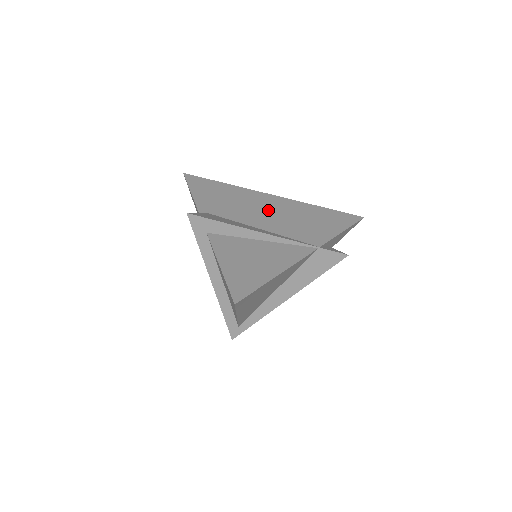
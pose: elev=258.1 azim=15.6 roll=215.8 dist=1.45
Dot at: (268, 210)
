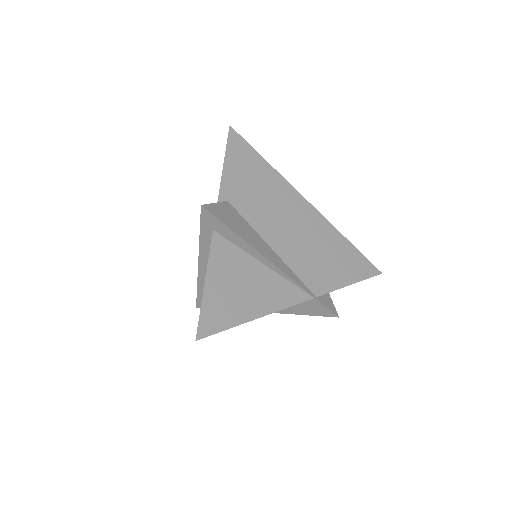
Dot at: (292, 222)
